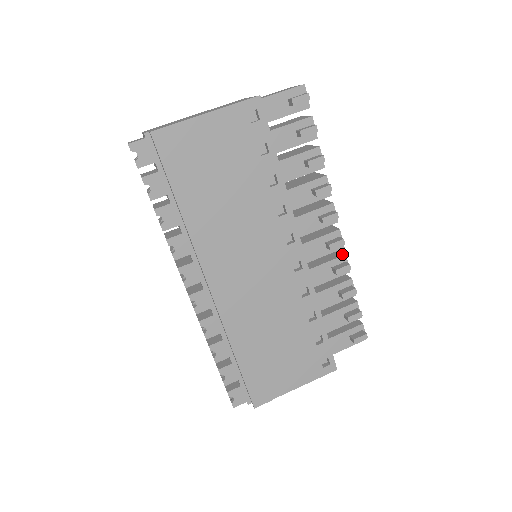
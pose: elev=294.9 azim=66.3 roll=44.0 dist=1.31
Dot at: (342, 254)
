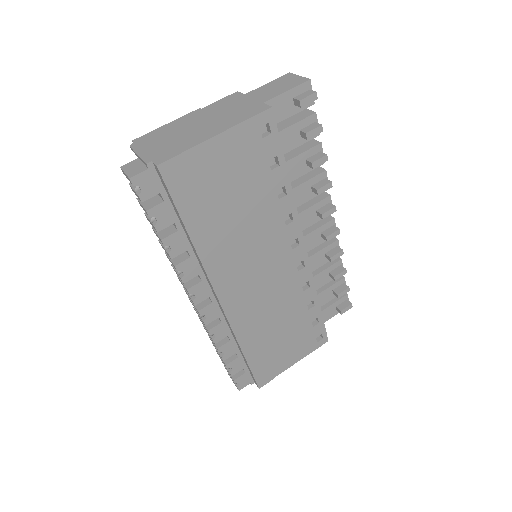
Dot at: (334, 239)
